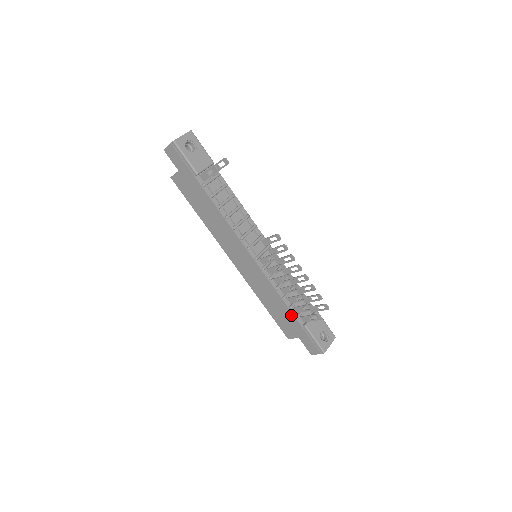
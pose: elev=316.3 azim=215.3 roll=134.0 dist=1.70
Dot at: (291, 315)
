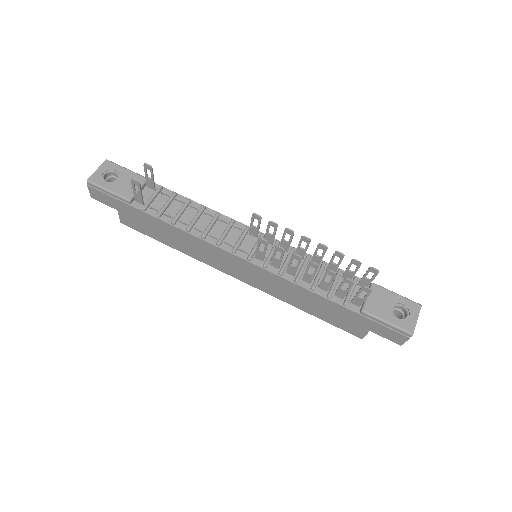
Dot at: (336, 306)
